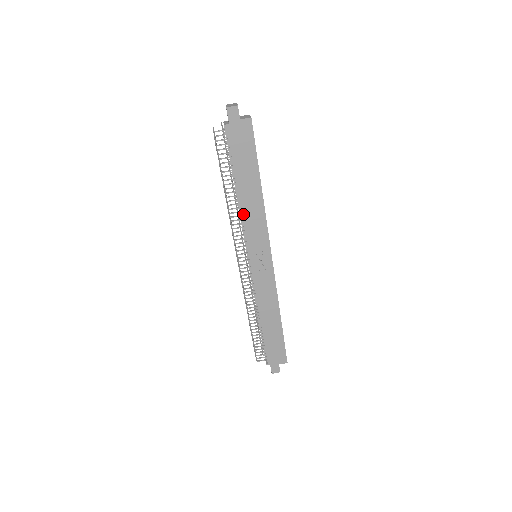
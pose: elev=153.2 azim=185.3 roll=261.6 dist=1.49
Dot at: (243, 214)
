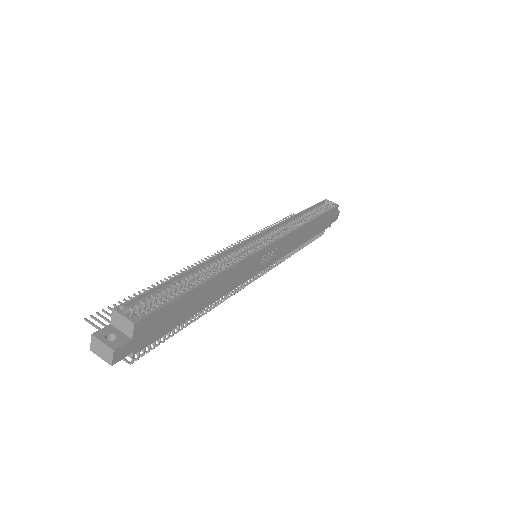
Dot at: (226, 293)
